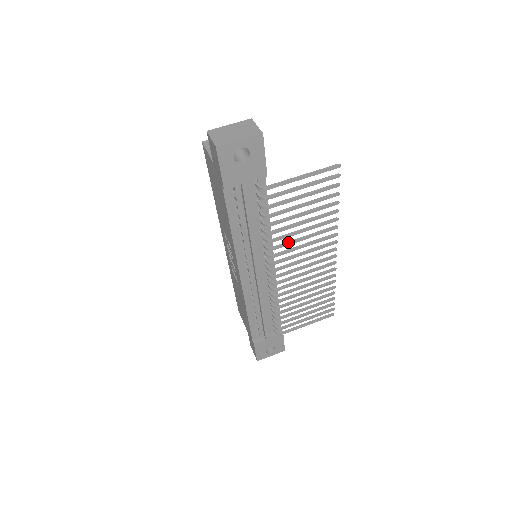
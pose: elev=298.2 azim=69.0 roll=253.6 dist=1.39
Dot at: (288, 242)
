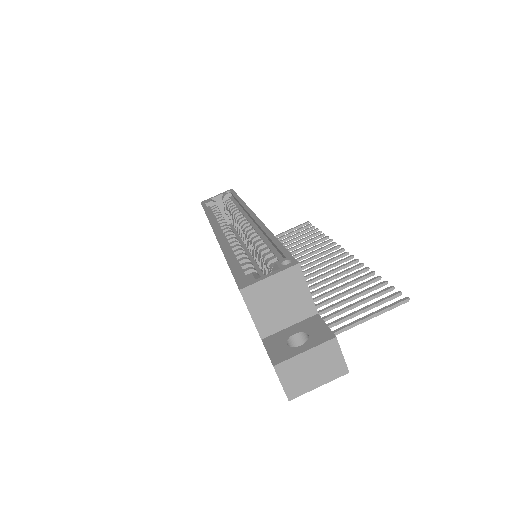
Dot at: occluded
